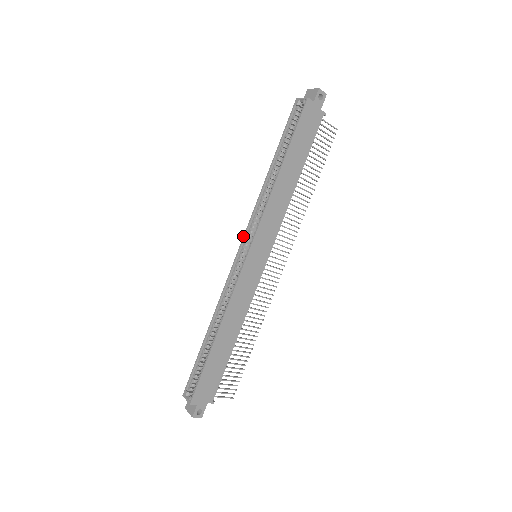
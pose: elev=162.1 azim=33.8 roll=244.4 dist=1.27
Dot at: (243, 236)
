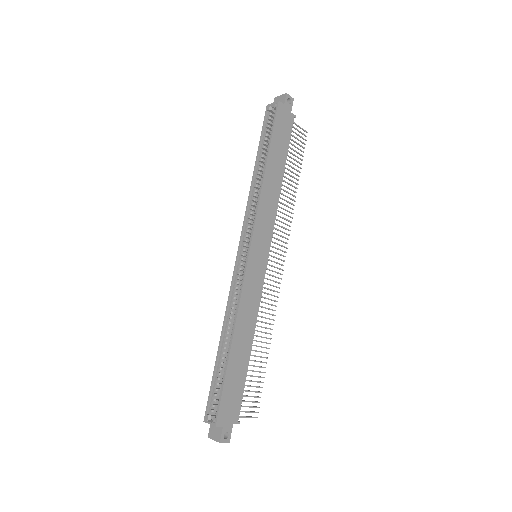
Dot at: (240, 238)
